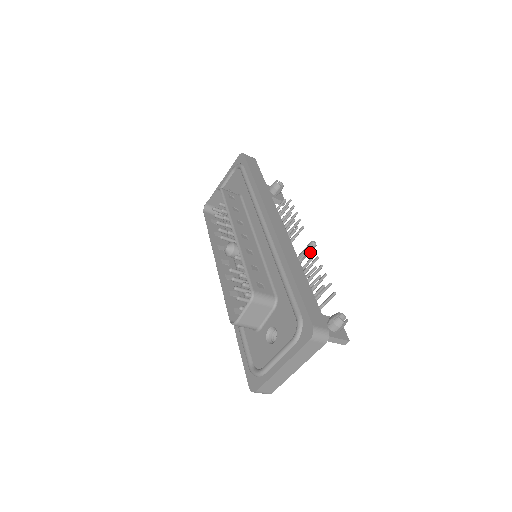
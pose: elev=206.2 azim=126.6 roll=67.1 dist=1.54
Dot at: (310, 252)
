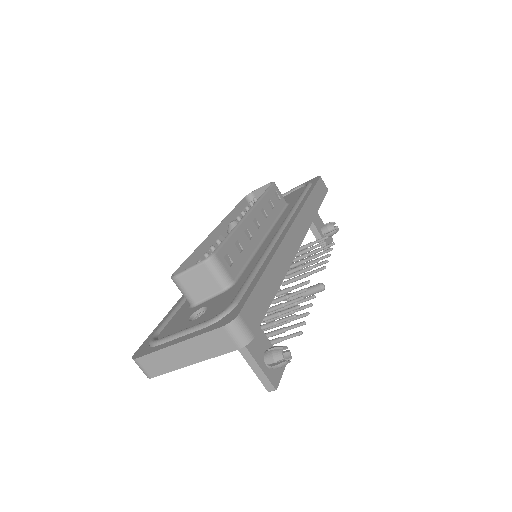
Dot at: (313, 294)
